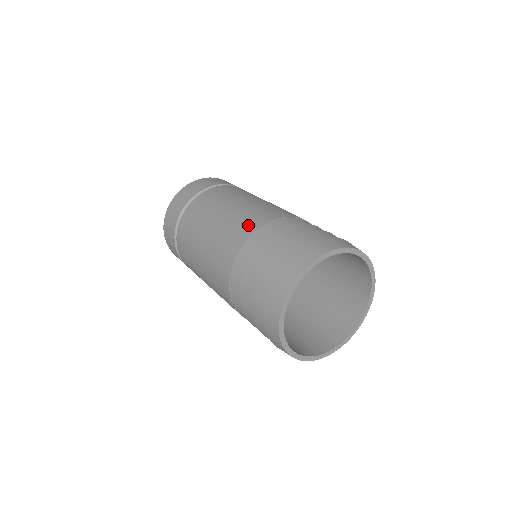
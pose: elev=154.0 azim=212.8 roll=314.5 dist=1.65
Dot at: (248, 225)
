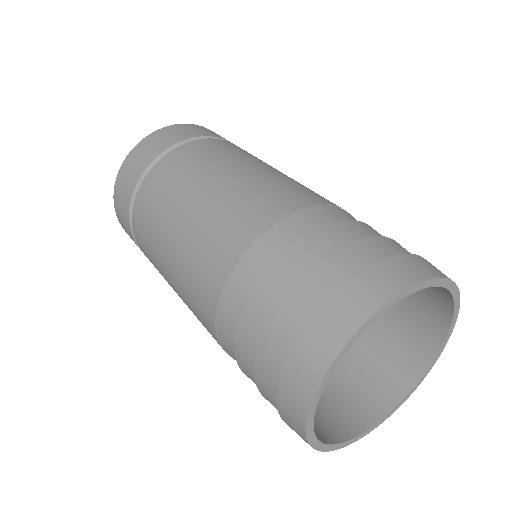
Dot at: (311, 194)
